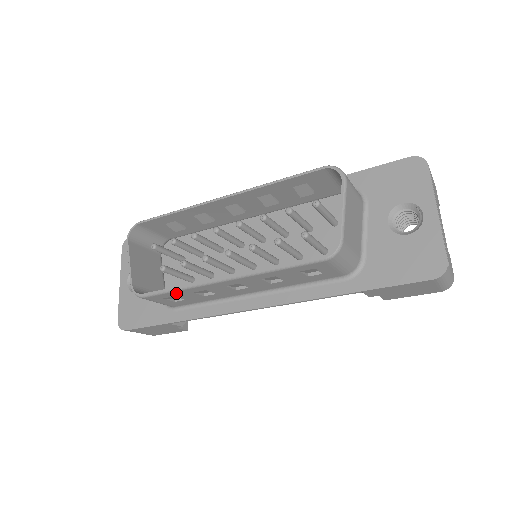
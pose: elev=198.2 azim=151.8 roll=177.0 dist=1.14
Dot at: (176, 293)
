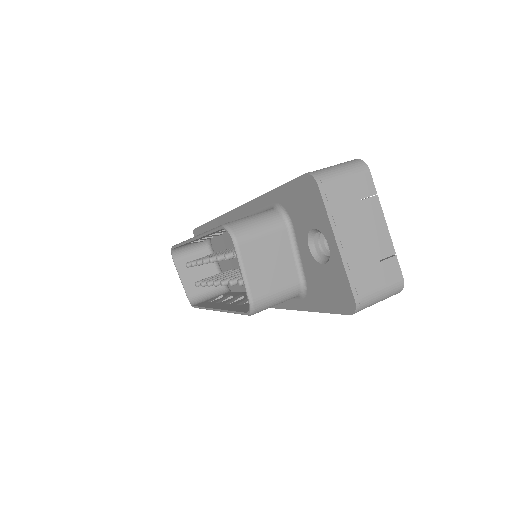
Dot at: occluded
